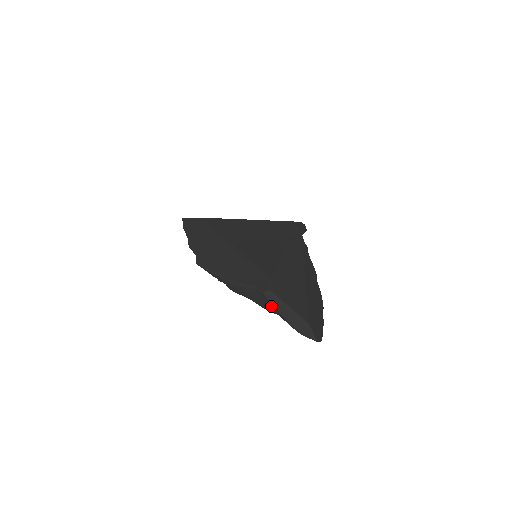
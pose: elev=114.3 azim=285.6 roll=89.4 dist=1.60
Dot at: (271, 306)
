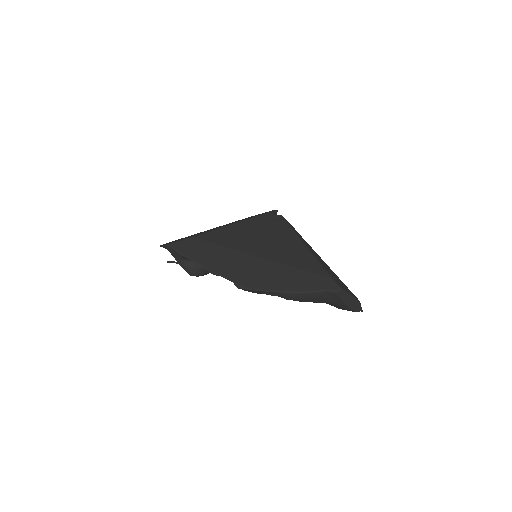
Dot at: (336, 300)
